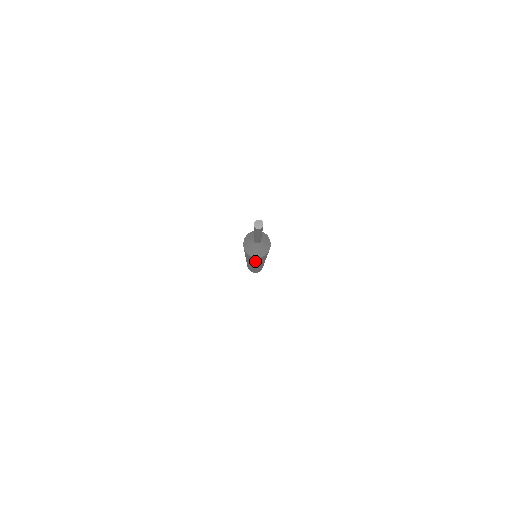
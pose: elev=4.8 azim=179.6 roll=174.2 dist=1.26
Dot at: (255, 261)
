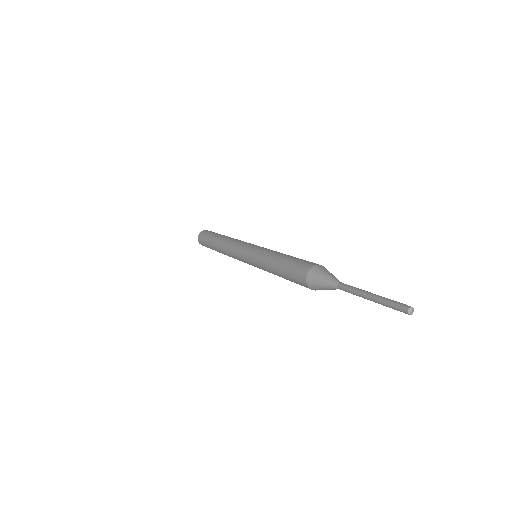
Dot at: occluded
